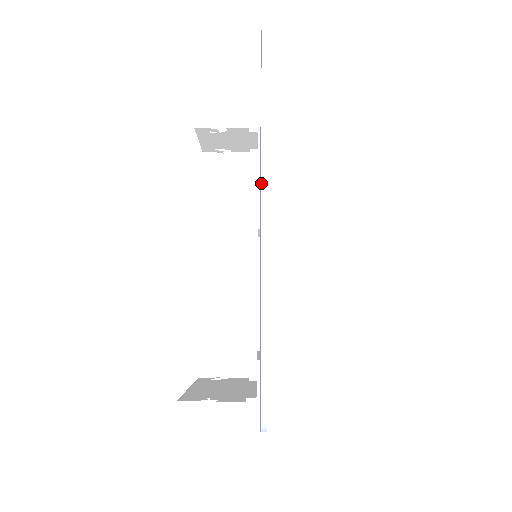
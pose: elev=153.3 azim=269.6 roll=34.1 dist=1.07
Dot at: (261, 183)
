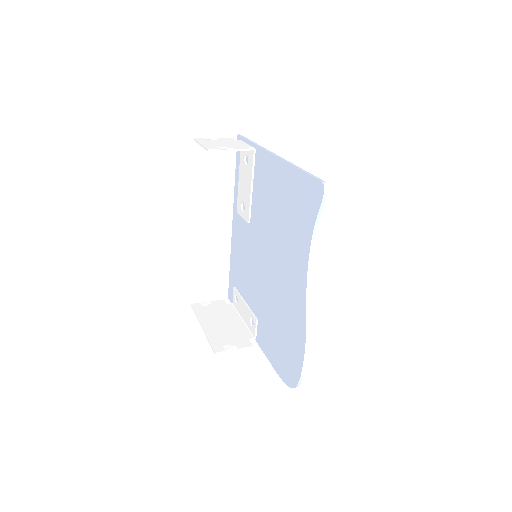
Dot at: (307, 282)
